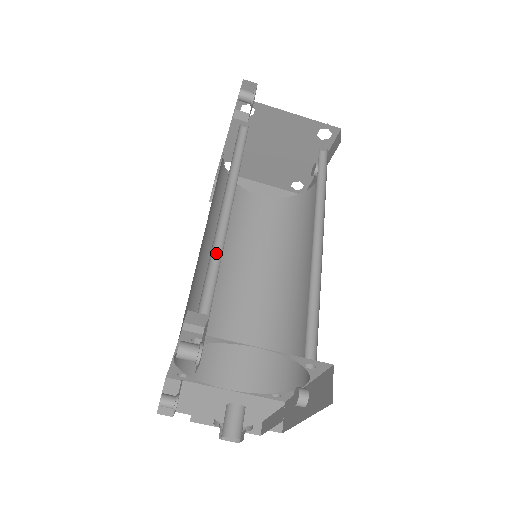
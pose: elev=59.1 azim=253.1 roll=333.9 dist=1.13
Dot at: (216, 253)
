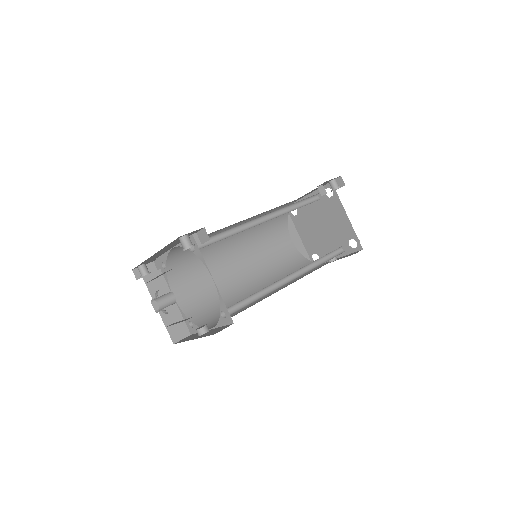
Dot at: (241, 228)
